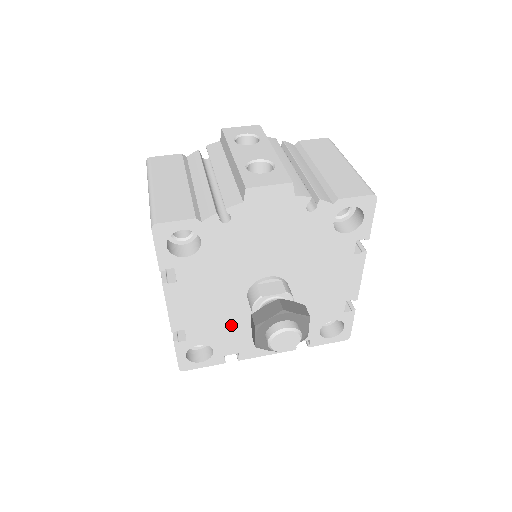
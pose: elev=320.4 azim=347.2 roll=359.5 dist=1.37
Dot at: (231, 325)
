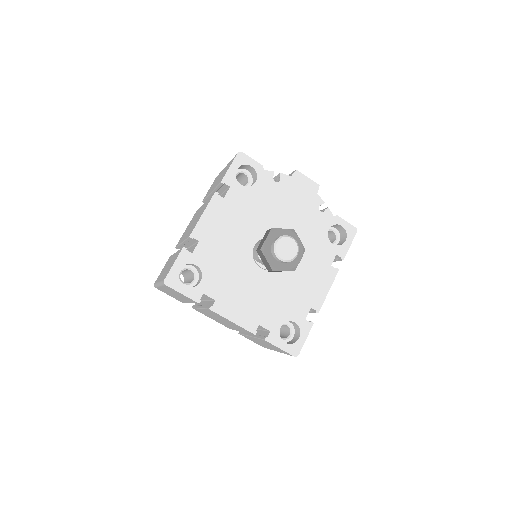
Dot at: (229, 264)
